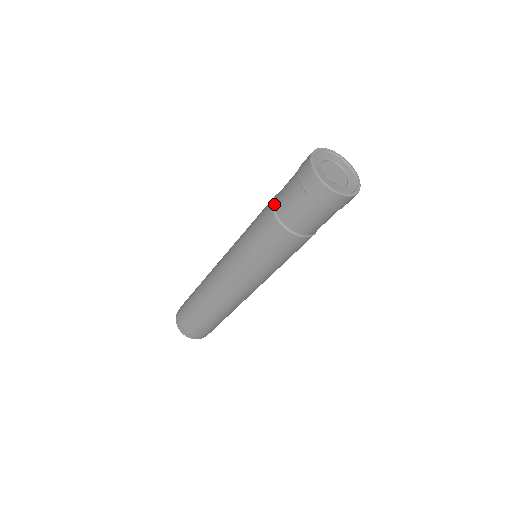
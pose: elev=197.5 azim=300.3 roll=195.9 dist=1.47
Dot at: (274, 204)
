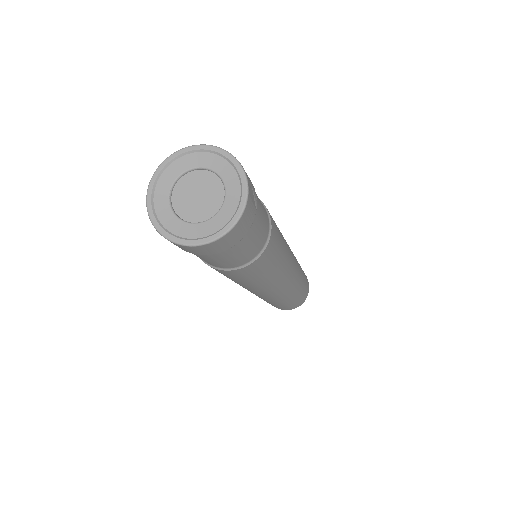
Dot at: occluded
